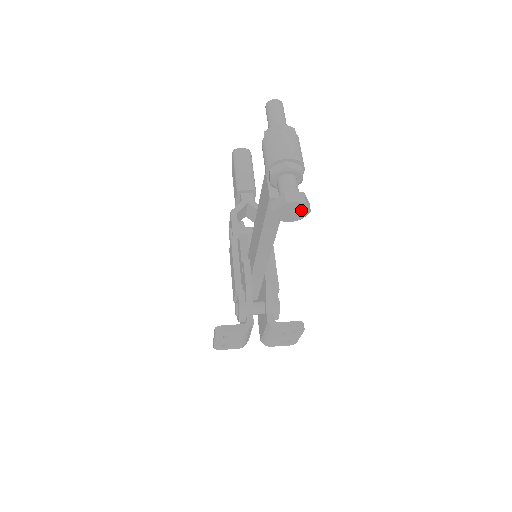
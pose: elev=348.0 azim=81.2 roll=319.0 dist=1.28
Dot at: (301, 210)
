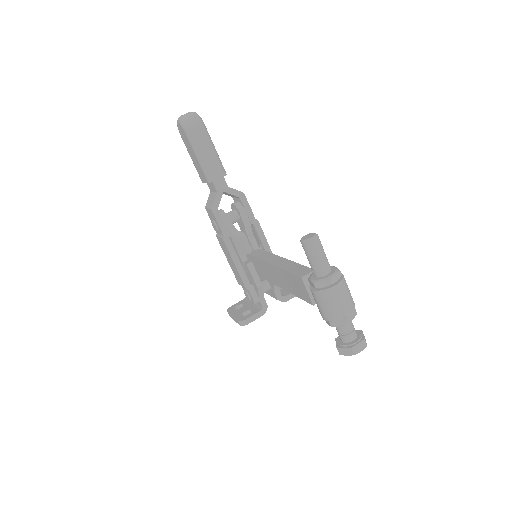
Dot at: occluded
